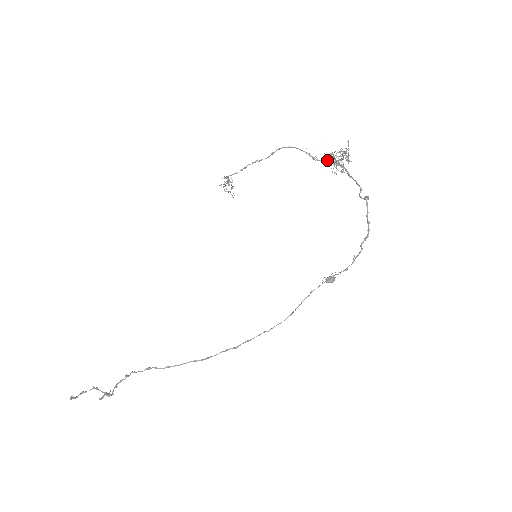
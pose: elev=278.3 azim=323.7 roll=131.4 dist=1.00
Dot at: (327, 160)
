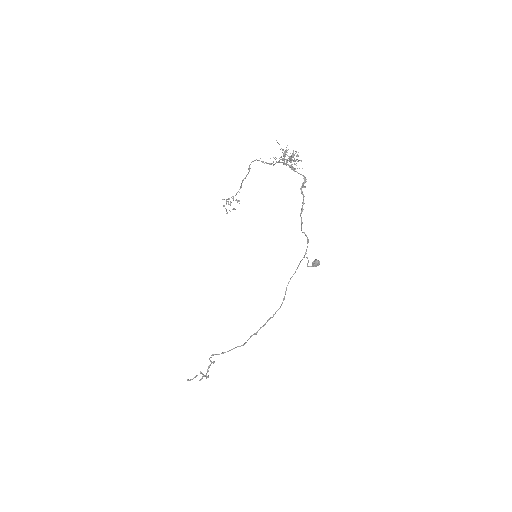
Dot at: (278, 162)
